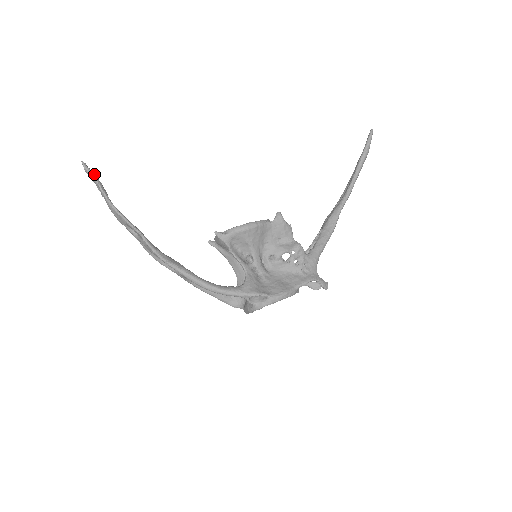
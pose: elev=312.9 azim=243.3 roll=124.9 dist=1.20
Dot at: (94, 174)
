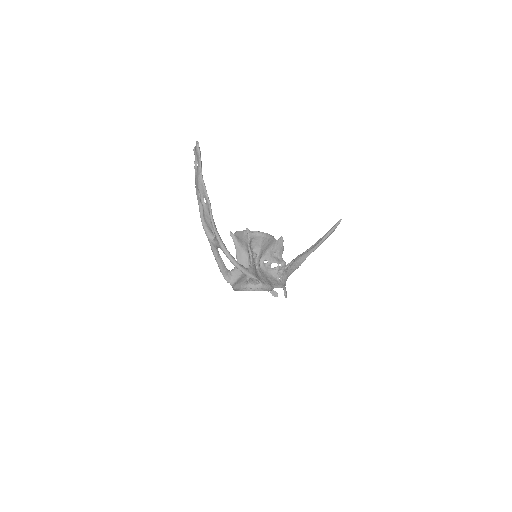
Dot at: (200, 153)
